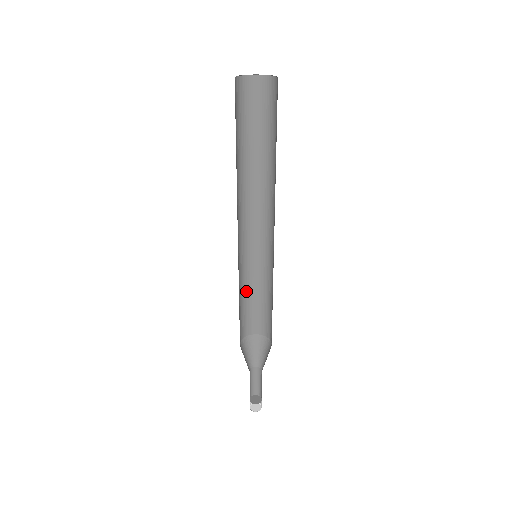
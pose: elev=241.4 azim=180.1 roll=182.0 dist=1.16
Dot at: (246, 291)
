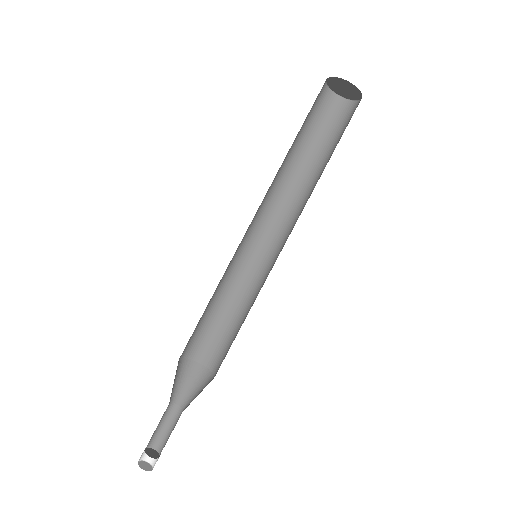
Dot at: (212, 297)
